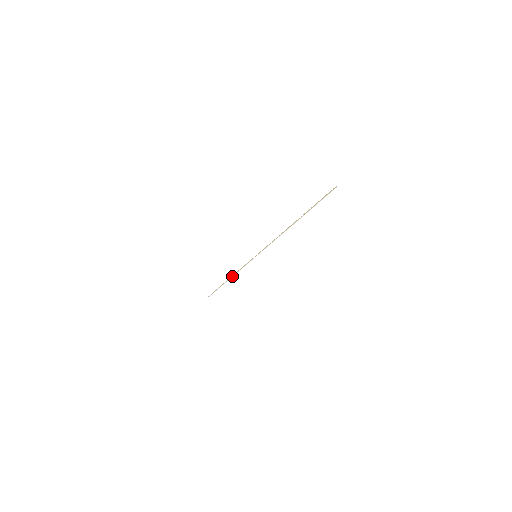
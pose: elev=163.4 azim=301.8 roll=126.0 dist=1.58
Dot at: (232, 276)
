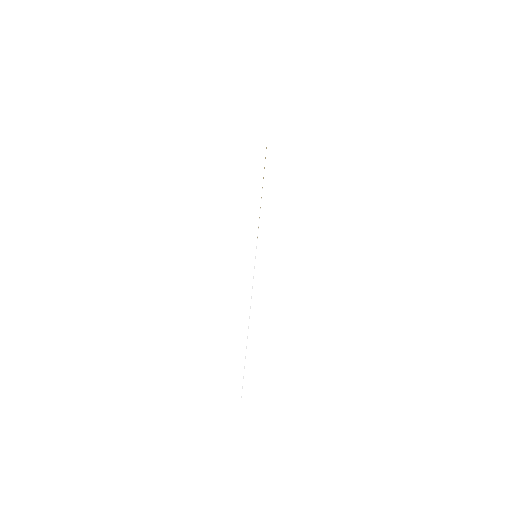
Dot at: (250, 314)
